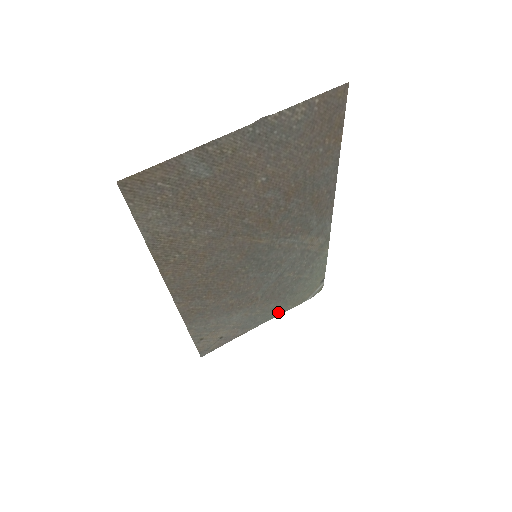
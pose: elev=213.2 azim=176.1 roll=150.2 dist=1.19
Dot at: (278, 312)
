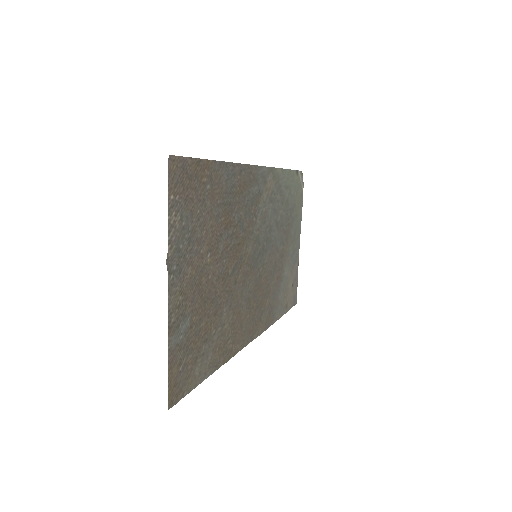
Dot at: (299, 224)
